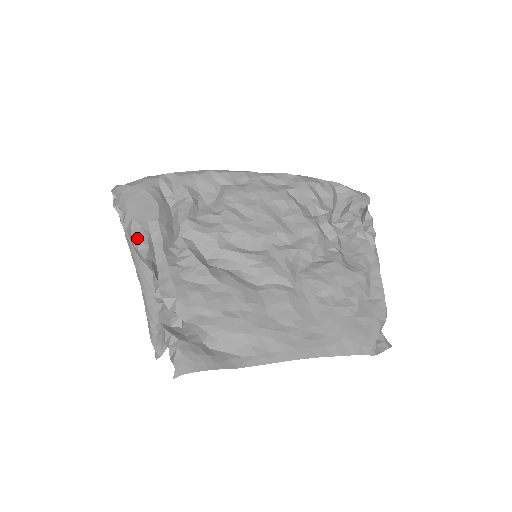
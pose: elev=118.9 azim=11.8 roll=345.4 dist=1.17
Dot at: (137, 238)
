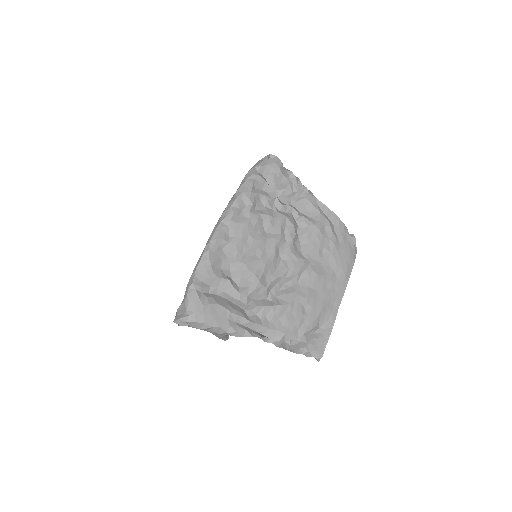
Dot at: (236, 333)
